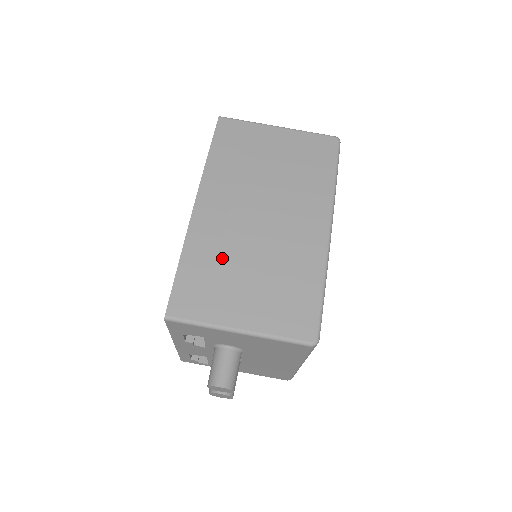
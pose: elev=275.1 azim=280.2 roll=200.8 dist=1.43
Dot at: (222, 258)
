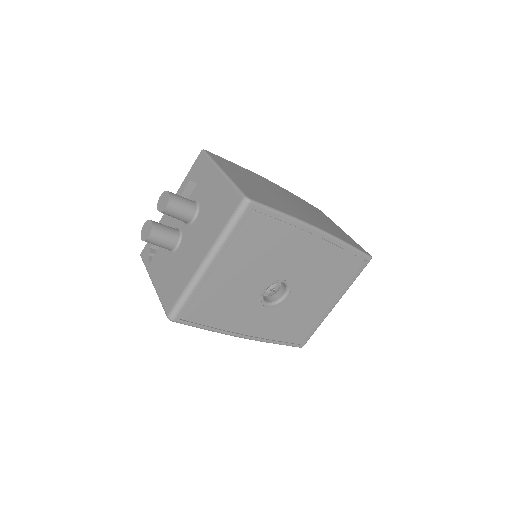
Dot at: (255, 179)
